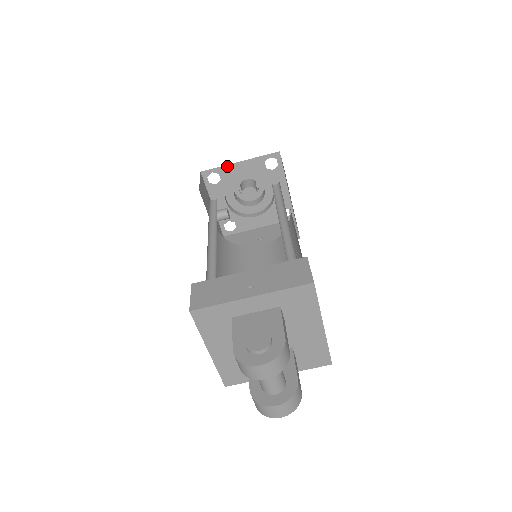
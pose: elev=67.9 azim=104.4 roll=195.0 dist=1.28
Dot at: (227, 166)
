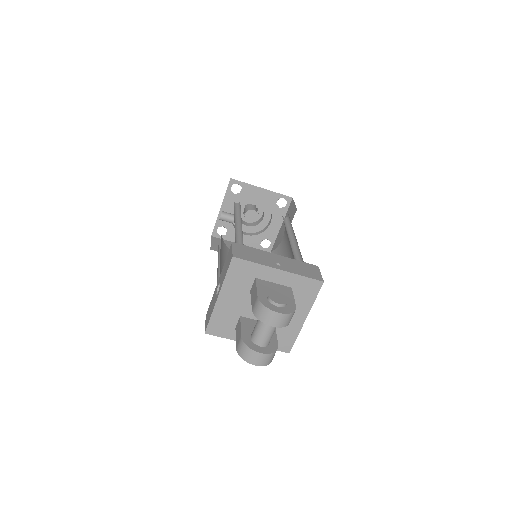
Dot at: (251, 186)
